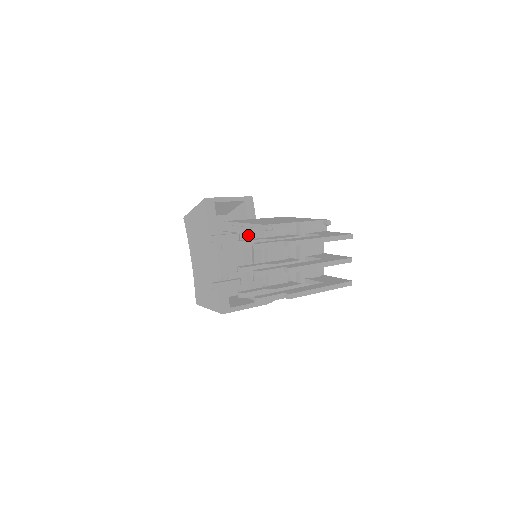
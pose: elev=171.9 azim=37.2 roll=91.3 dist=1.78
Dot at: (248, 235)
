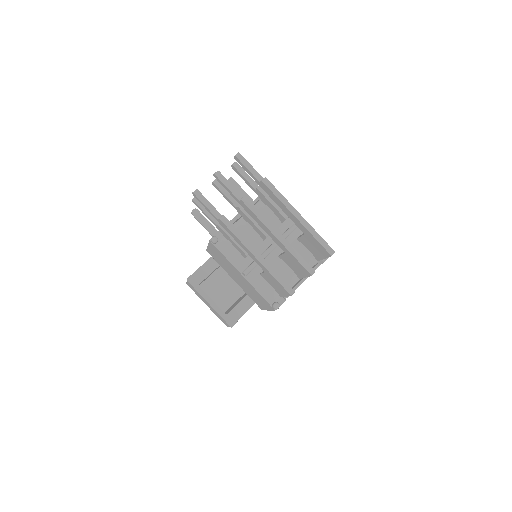
Dot at: occluded
